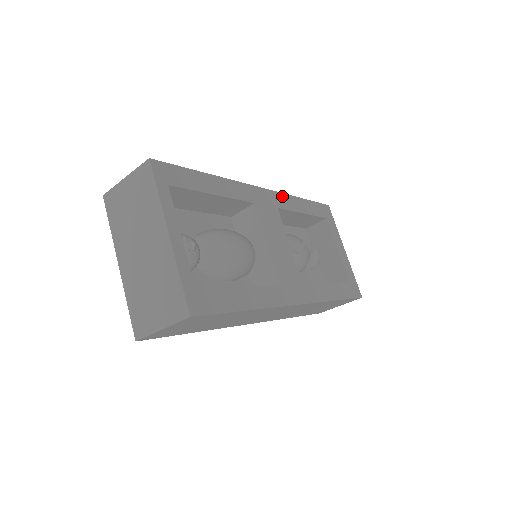
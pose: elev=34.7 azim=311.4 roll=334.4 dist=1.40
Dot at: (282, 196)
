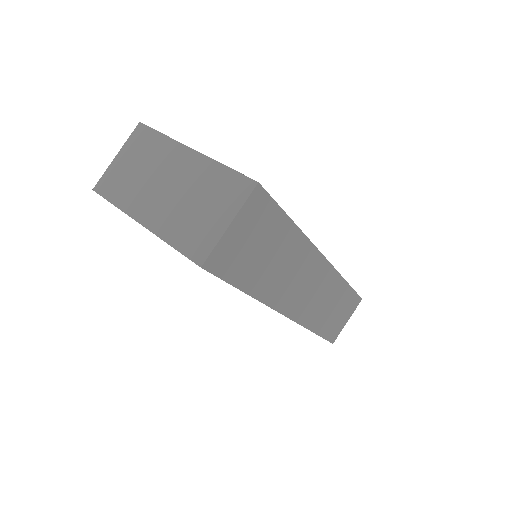
Dot at: occluded
